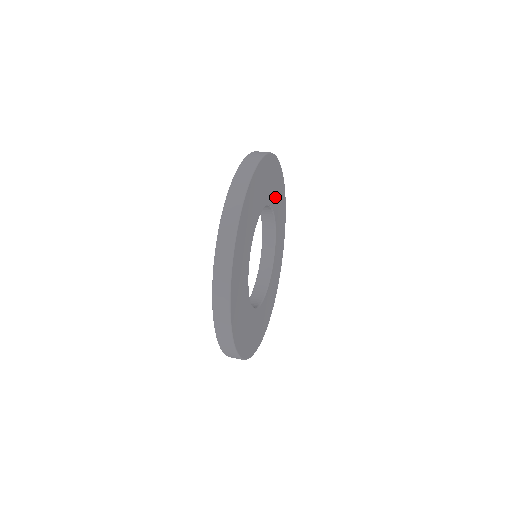
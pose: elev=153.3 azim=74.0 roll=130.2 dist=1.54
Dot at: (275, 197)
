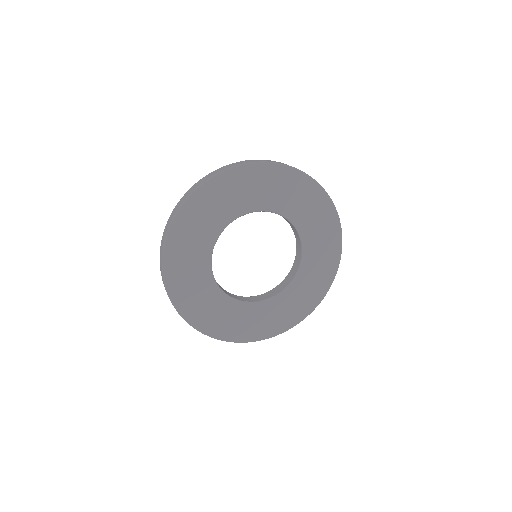
Dot at: (267, 197)
